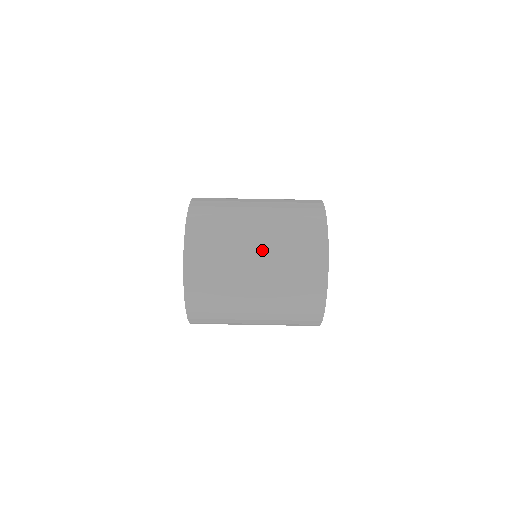
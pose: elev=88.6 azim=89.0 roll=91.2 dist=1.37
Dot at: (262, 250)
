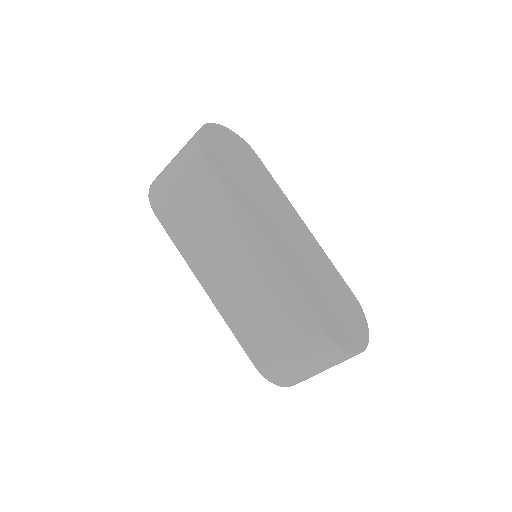
Dot at: occluded
